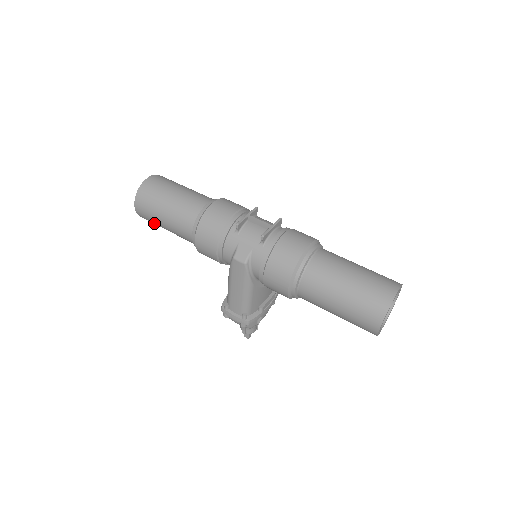
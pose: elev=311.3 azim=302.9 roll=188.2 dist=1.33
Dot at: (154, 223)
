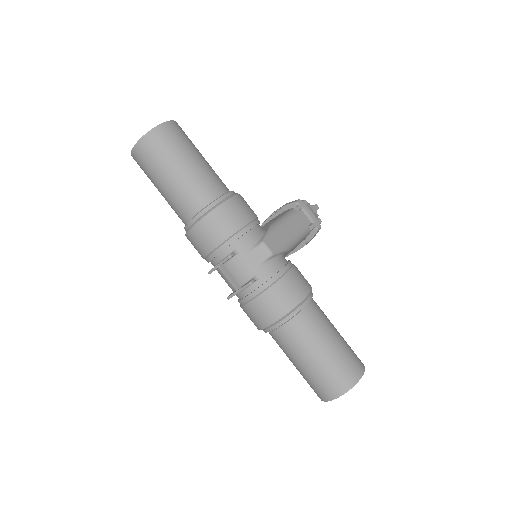
Dot at: occluded
